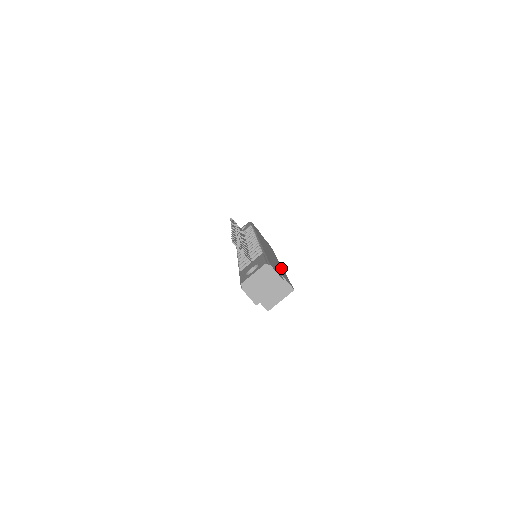
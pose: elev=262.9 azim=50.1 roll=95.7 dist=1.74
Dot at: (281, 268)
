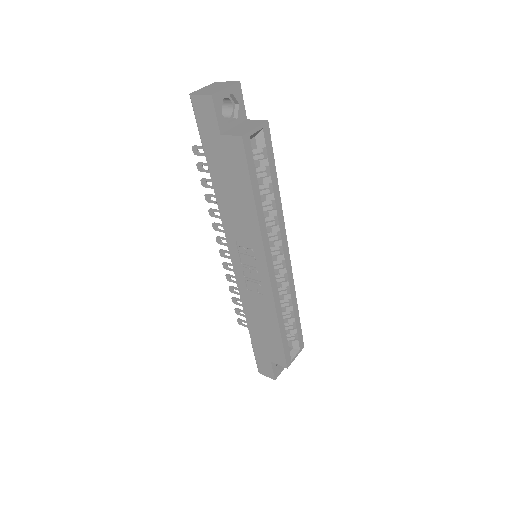
Dot at: occluded
